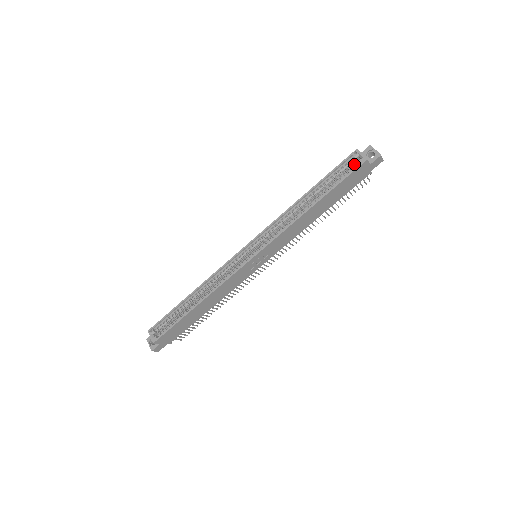
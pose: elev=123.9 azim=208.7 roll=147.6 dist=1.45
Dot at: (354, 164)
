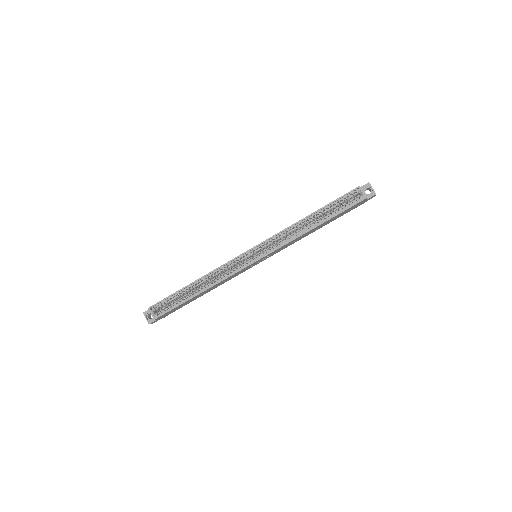
Dot at: (354, 197)
